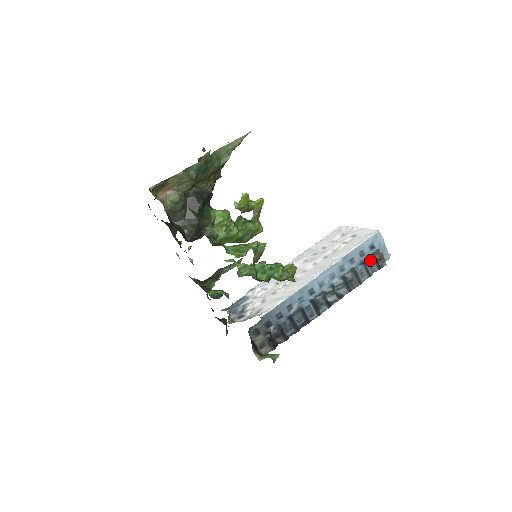
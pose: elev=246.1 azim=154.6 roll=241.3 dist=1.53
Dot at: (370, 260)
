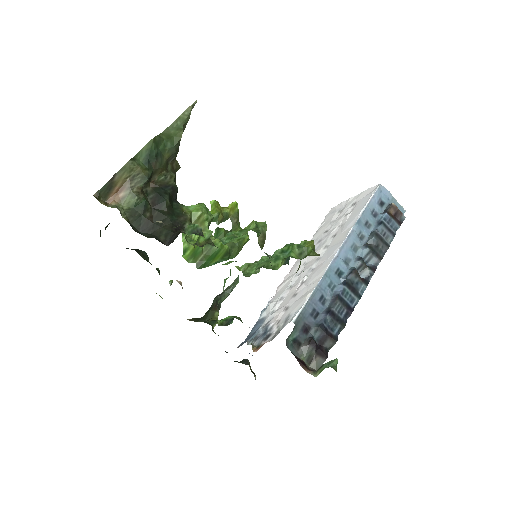
Dot at: (386, 217)
